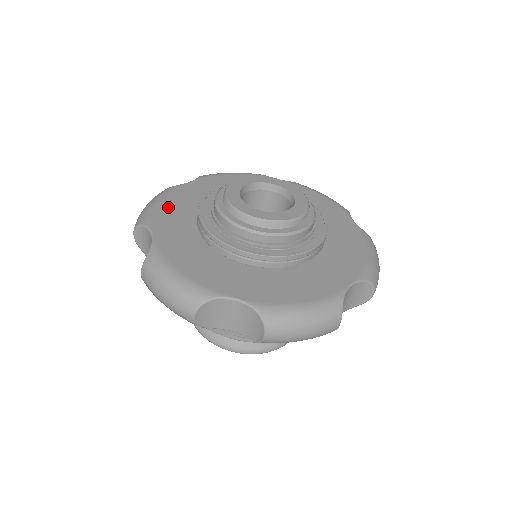
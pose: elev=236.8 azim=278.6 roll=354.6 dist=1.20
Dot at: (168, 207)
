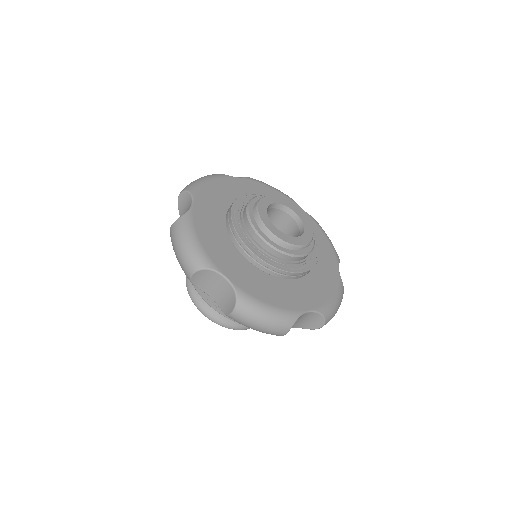
Dot at: (213, 188)
